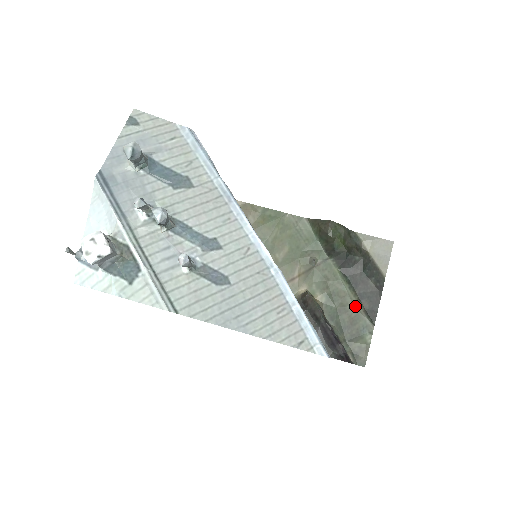
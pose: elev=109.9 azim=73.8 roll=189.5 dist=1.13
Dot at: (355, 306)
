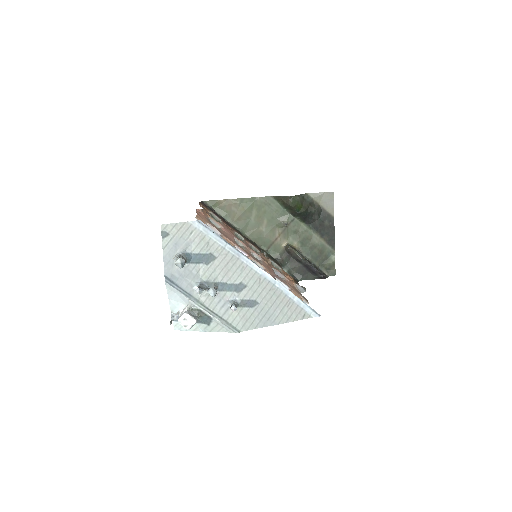
Dot at: (320, 242)
